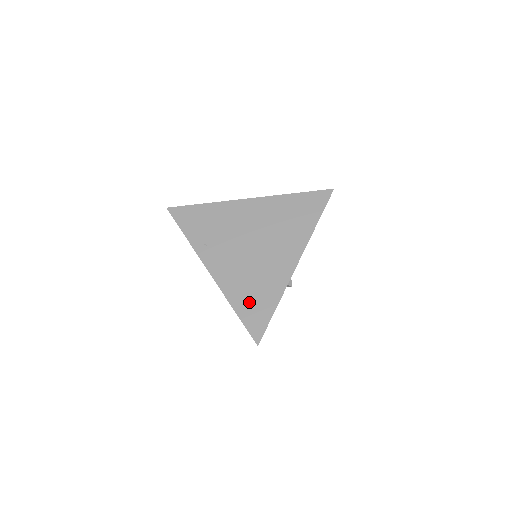
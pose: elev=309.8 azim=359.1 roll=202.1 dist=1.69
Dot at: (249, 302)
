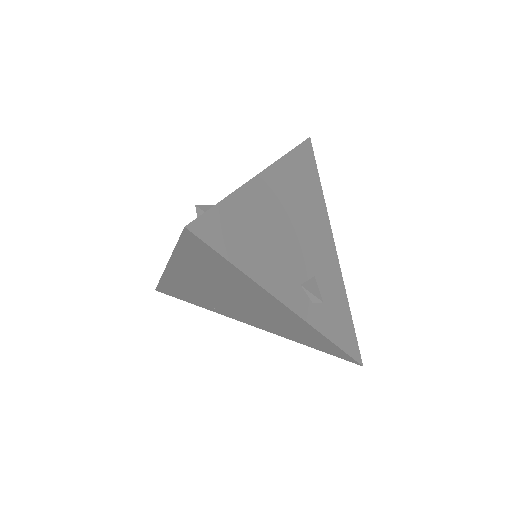
Dot at: (308, 341)
